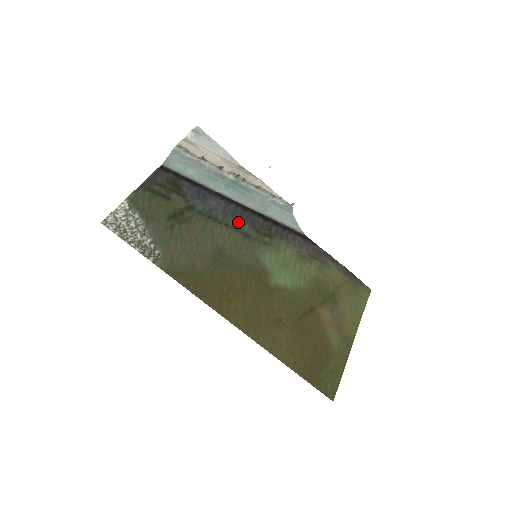
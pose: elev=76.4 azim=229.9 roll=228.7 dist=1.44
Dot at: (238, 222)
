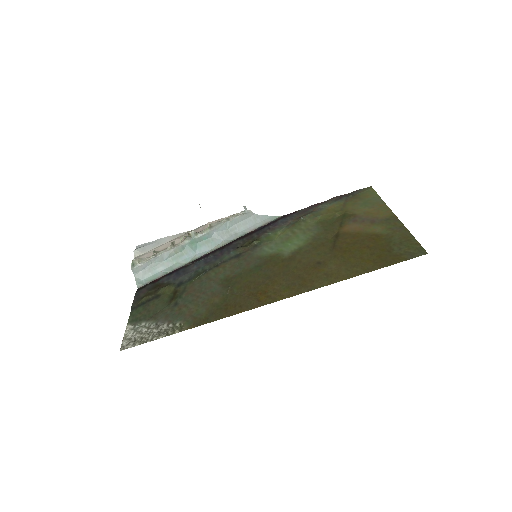
Dot at: (223, 257)
